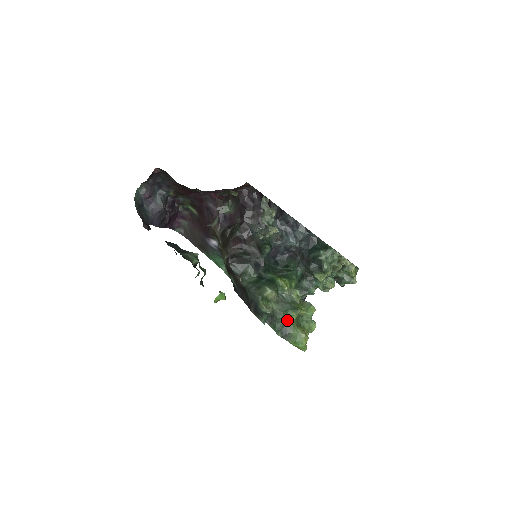
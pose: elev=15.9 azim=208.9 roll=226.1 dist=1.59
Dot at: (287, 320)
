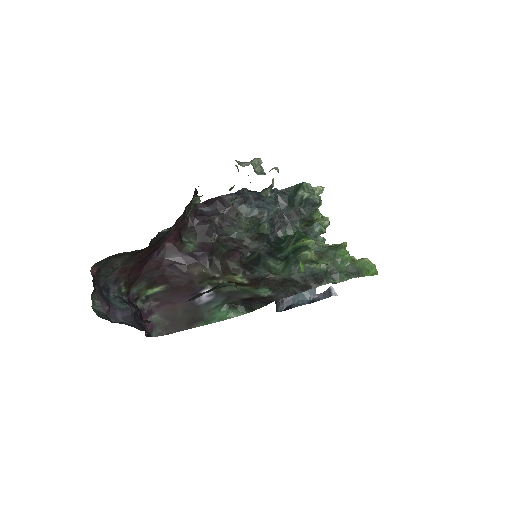
Dot at: (345, 260)
